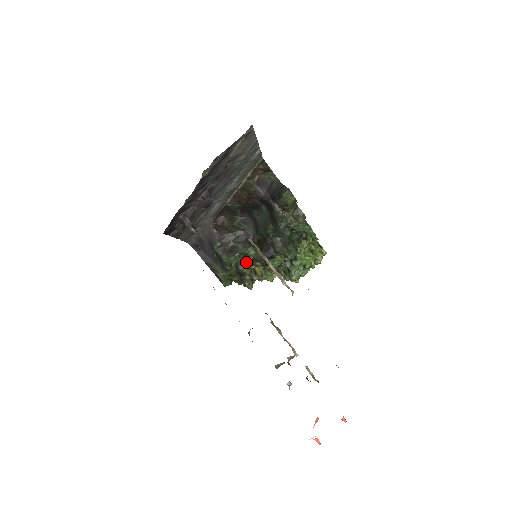
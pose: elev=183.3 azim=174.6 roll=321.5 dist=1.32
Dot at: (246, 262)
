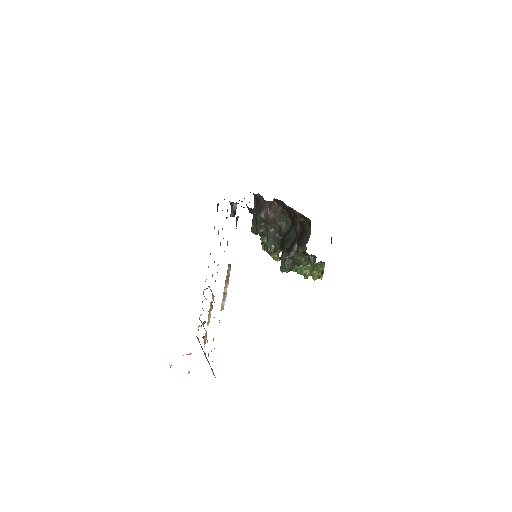
Dot at: (267, 240)
